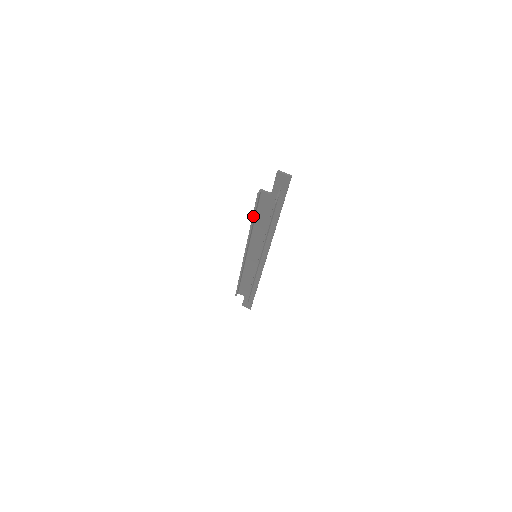
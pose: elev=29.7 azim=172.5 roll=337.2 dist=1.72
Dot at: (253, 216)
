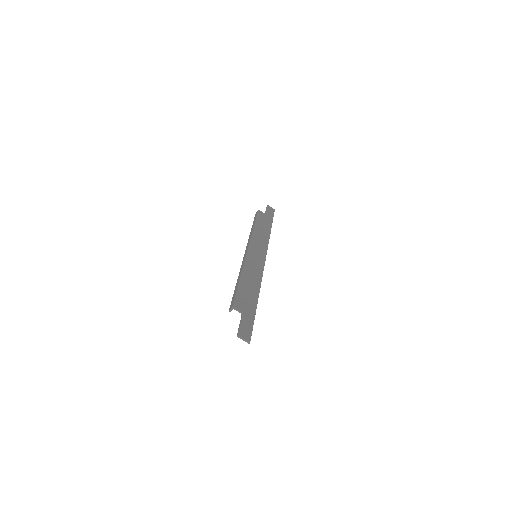
Dot at: (235, 290)
